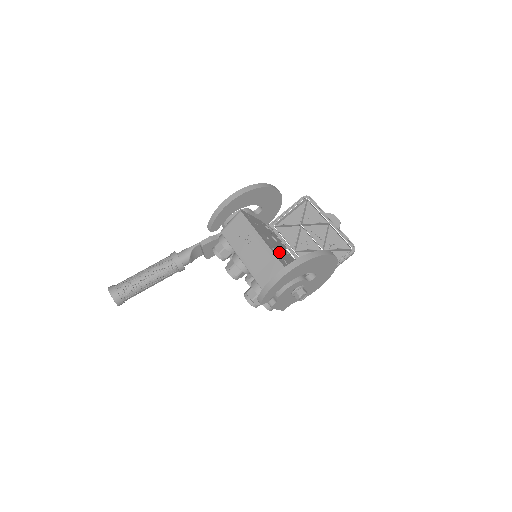
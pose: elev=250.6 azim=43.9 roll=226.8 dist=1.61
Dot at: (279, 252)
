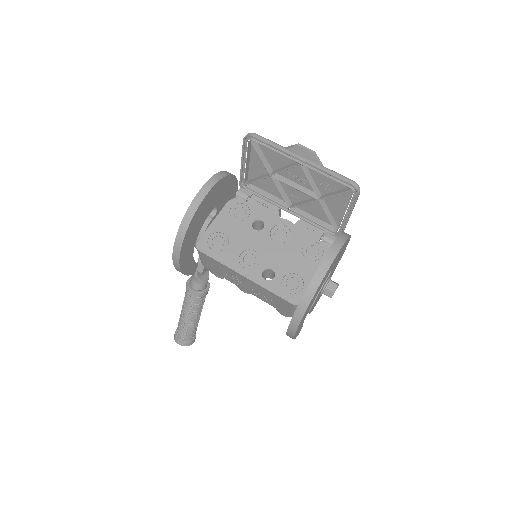
Dot at: (273, 262)
